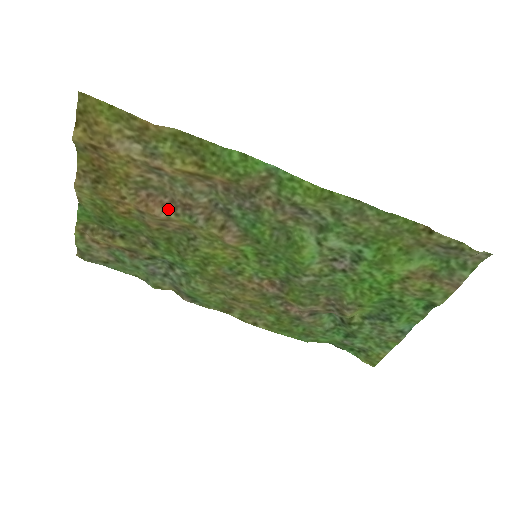
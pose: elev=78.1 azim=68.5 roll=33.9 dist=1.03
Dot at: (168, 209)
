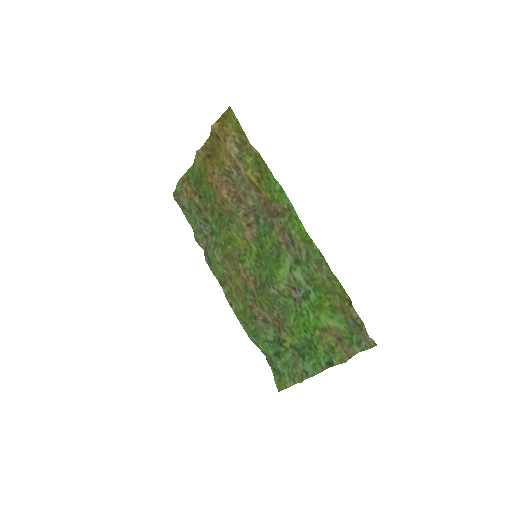
Dot at: (230, 195)
